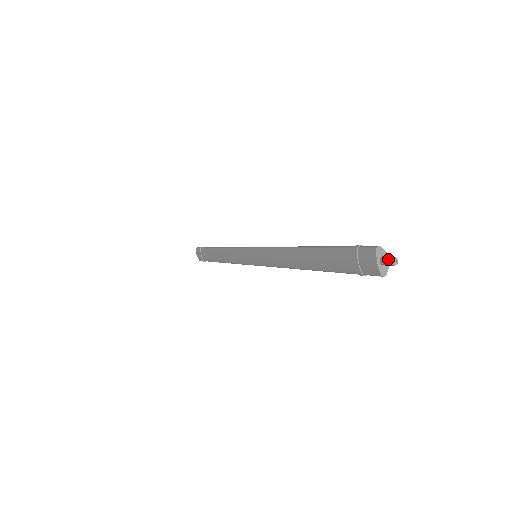
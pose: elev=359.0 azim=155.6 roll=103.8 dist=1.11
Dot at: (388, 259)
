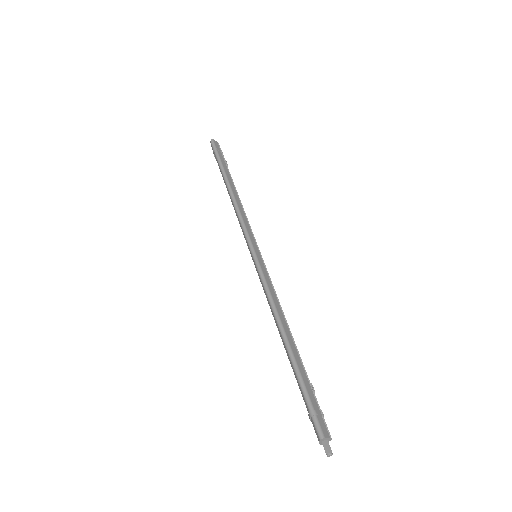
Dot at: (326, 452)
